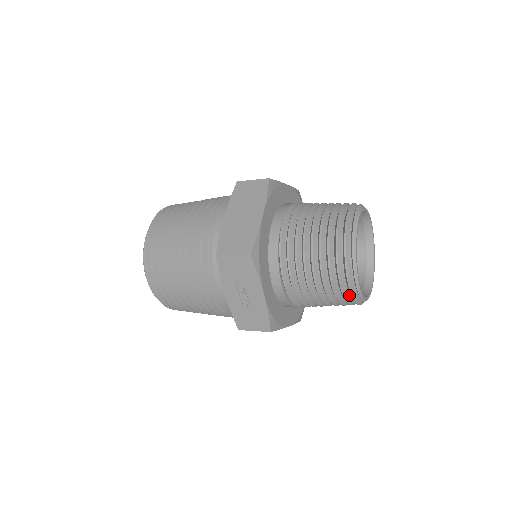
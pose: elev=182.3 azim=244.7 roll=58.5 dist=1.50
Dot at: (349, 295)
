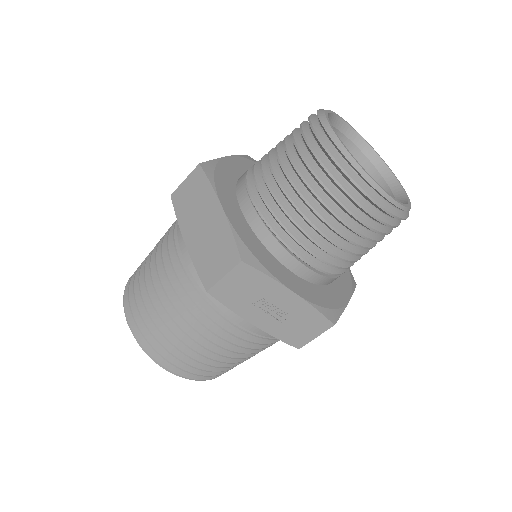
Dot at: (387, 217)
